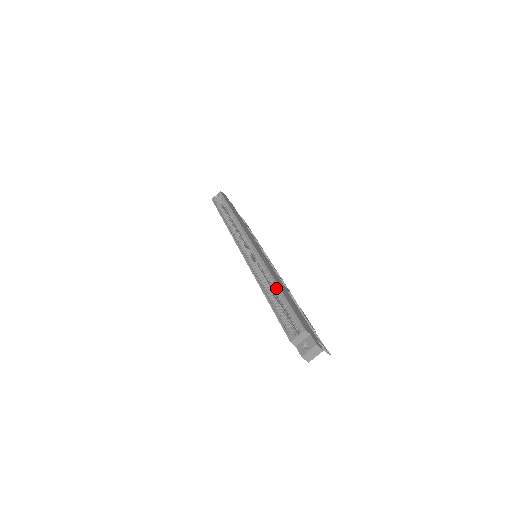
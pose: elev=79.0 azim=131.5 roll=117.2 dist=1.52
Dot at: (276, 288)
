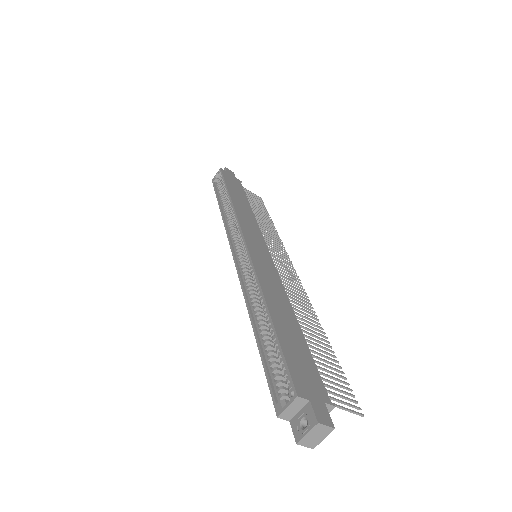
Dot at: (267, 313)
